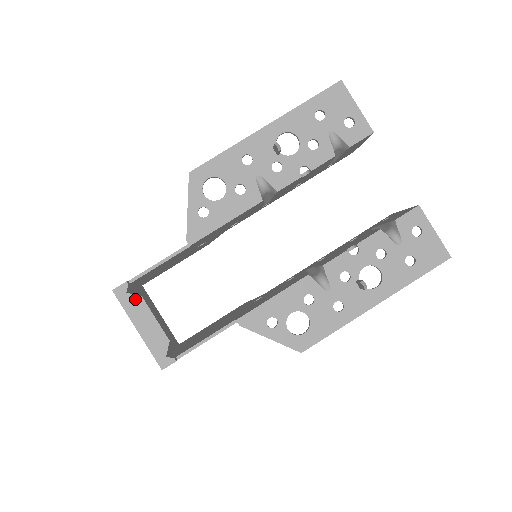
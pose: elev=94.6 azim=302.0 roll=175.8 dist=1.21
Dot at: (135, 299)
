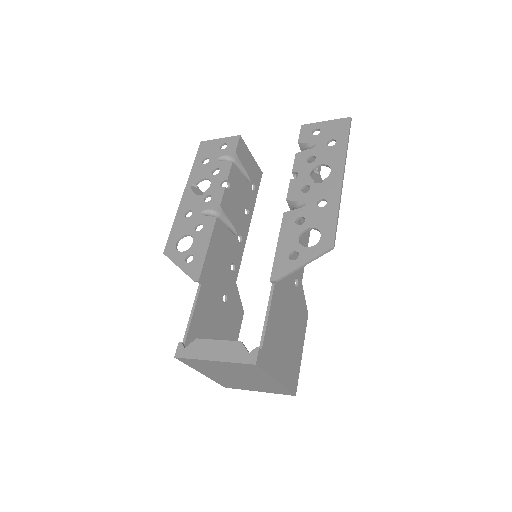
Dot at: (194, 345)
